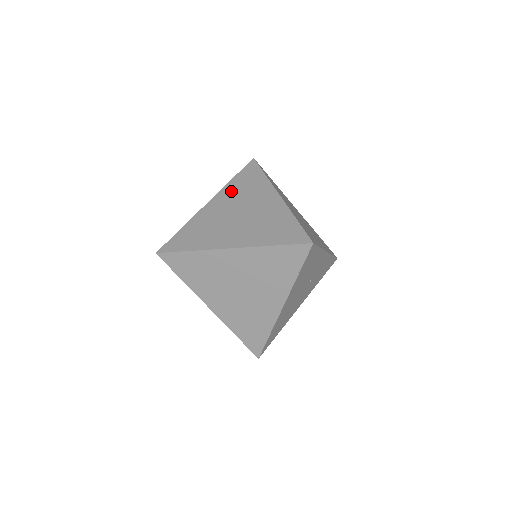
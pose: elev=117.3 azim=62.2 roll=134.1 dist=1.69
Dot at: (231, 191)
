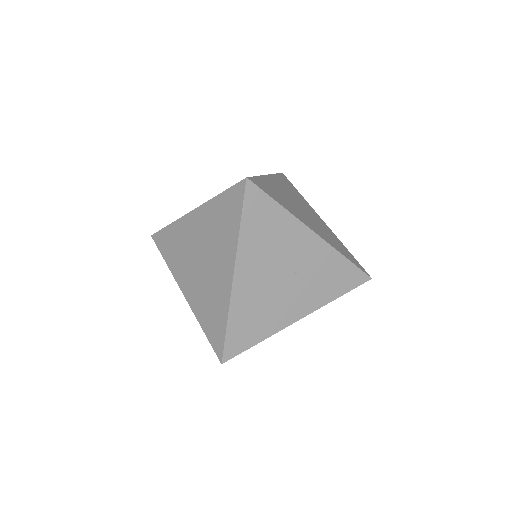
Dot at: occluded
